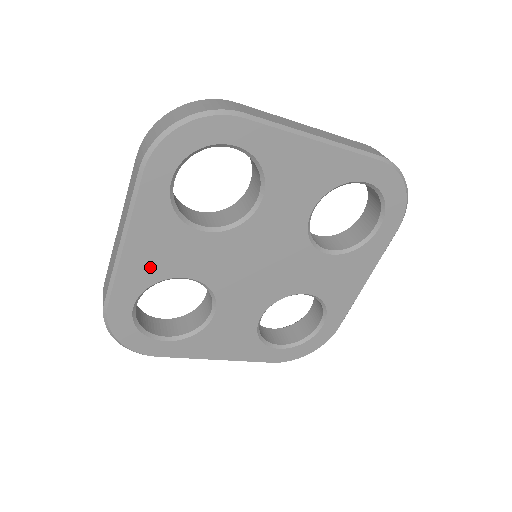
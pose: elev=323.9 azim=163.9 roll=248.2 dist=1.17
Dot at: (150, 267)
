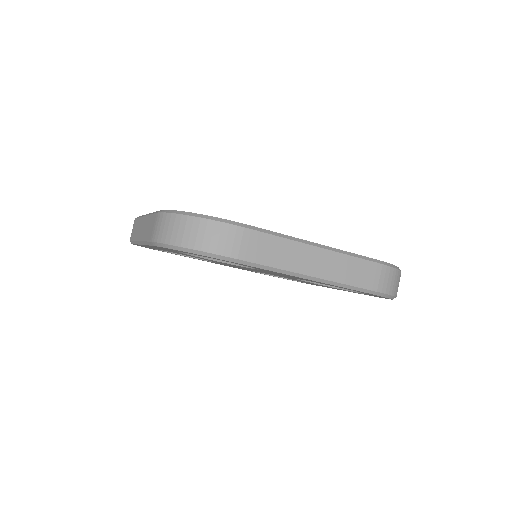
Dot at: occluded
